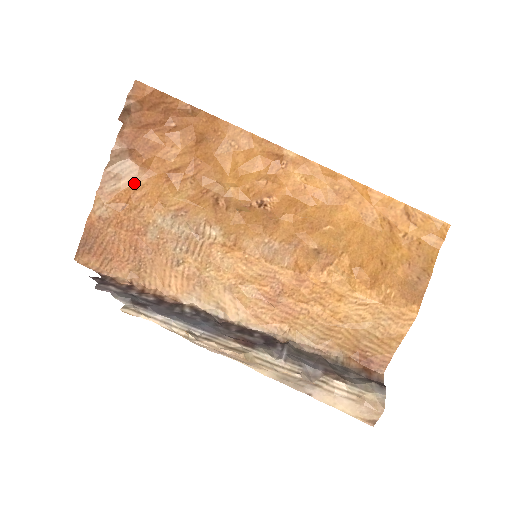
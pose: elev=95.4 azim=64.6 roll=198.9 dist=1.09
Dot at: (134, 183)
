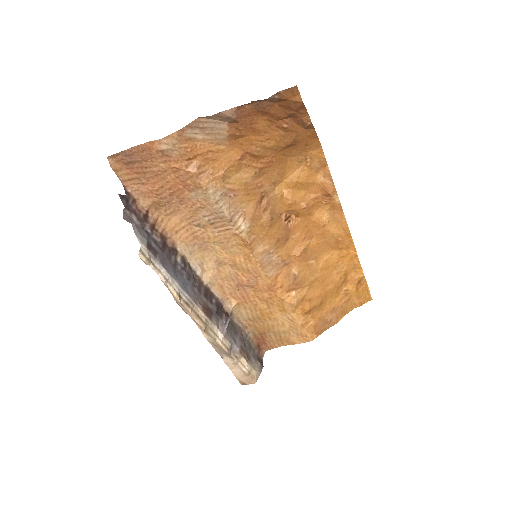
Dot at: (213, 143)
